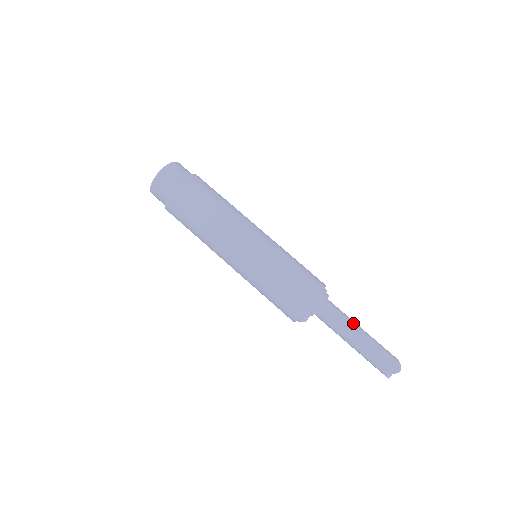
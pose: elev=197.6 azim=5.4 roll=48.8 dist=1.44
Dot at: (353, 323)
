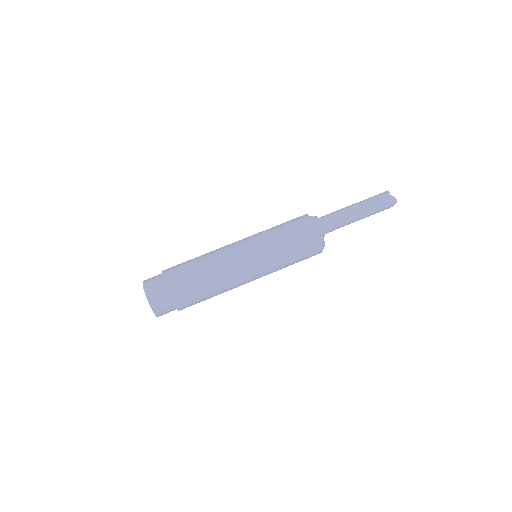
Dot at: (348, 214)
